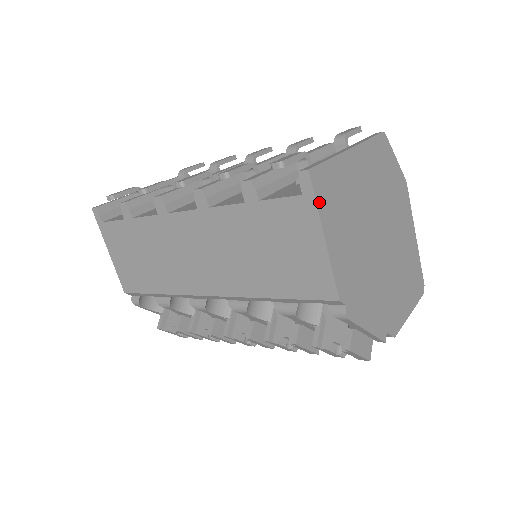
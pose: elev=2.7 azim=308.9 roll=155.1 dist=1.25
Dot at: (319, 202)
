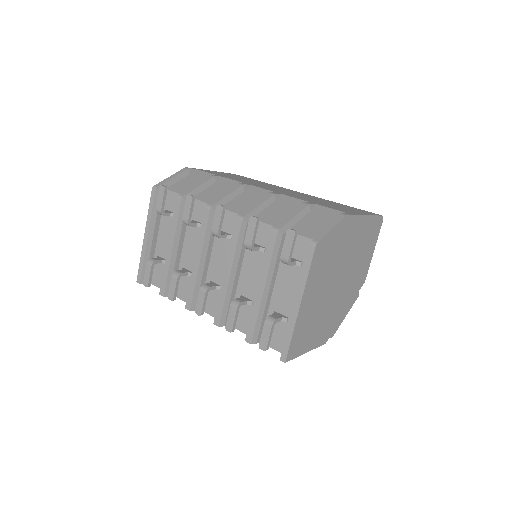
Dot at: (297, 355)
